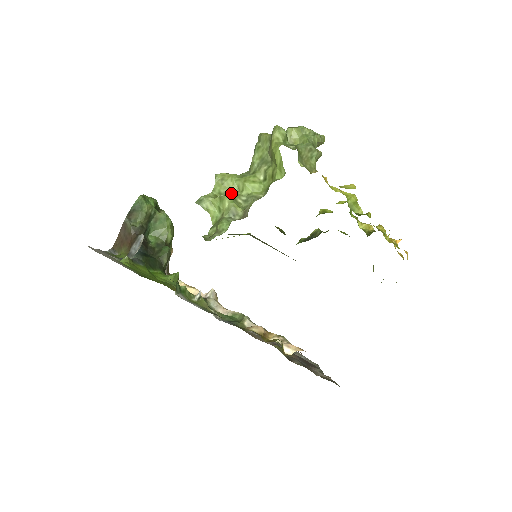
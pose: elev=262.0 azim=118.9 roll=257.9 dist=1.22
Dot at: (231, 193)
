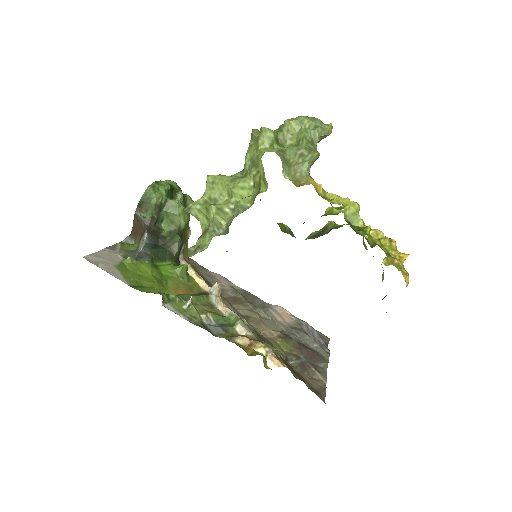
Dot at: (221, 199)
